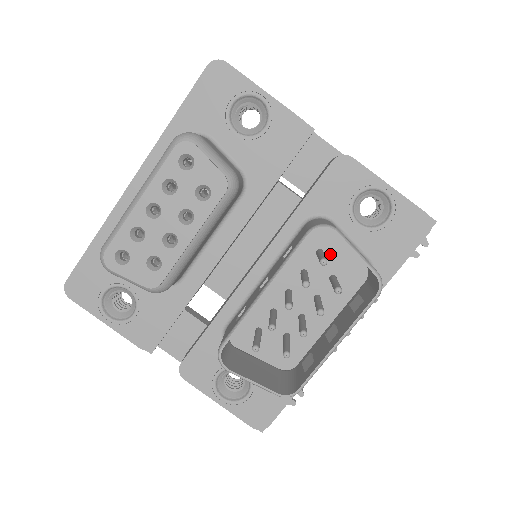
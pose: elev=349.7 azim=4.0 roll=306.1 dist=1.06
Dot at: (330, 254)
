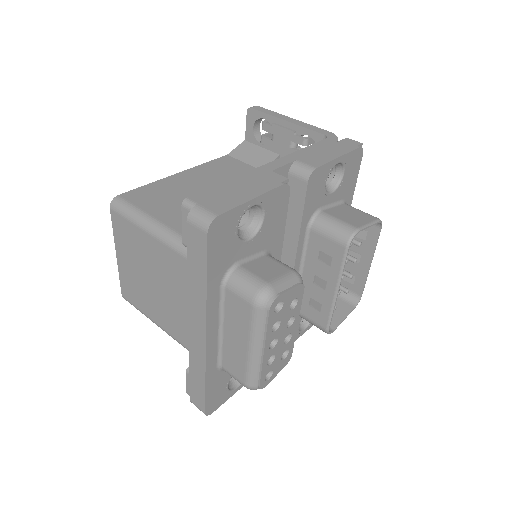
Dot at: occluded
